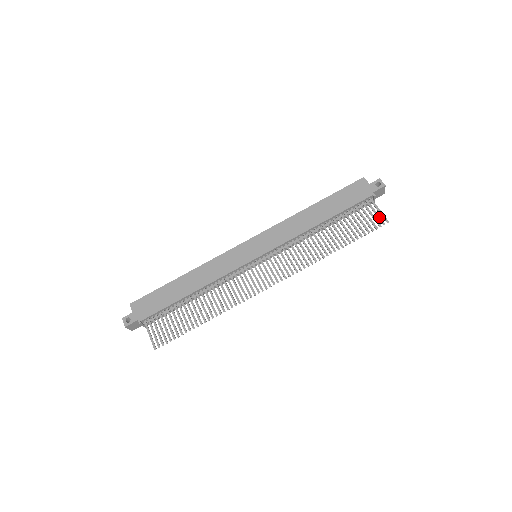
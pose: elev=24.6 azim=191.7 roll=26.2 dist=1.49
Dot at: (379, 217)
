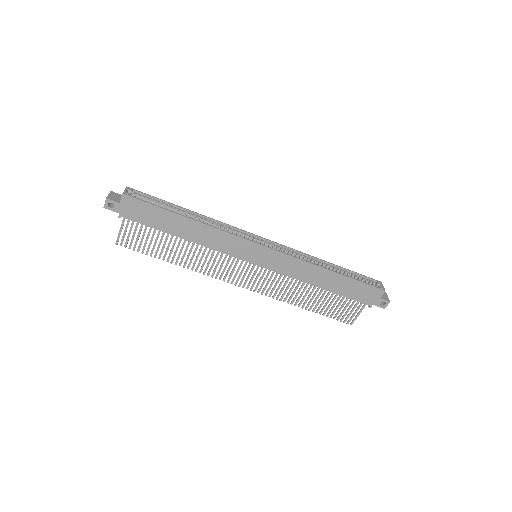
Dot at: occluded
